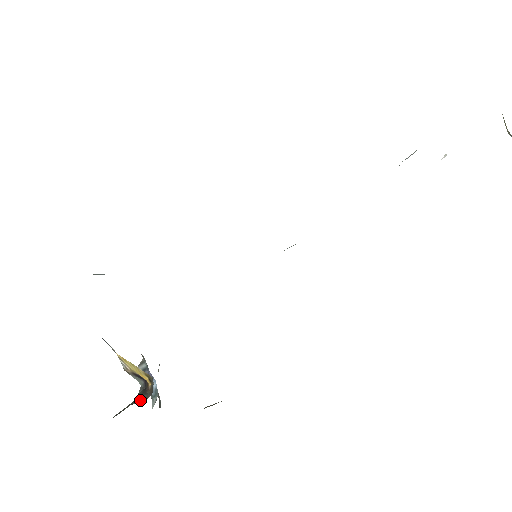
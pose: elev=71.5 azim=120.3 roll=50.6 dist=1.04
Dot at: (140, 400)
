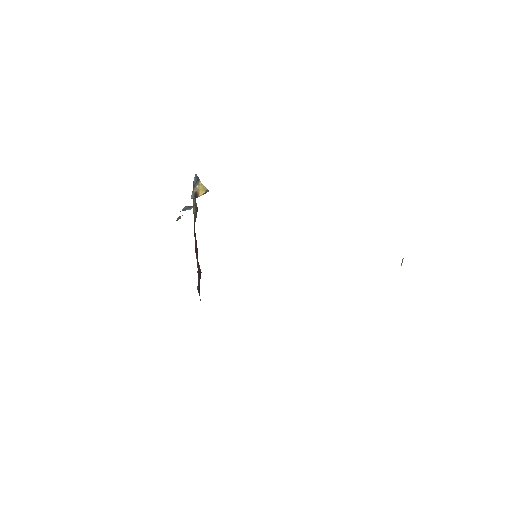
Dot at: occluded
